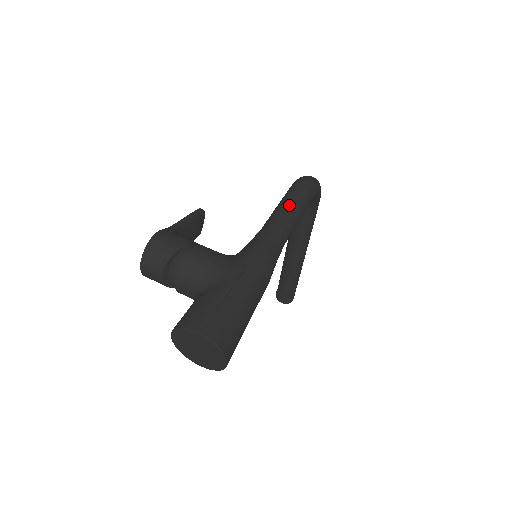
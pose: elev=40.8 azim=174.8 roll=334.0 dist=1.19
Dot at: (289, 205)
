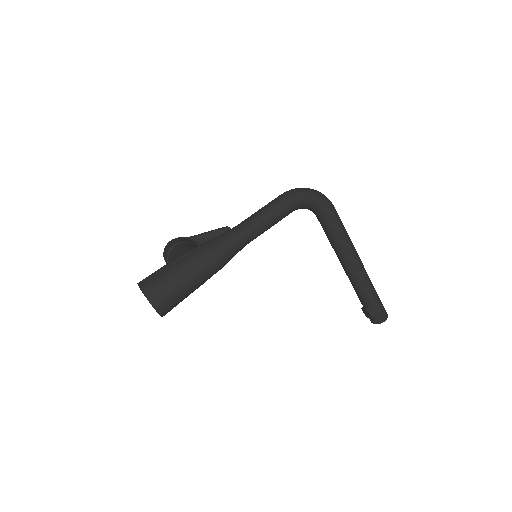
Dot at: (259, 210)
